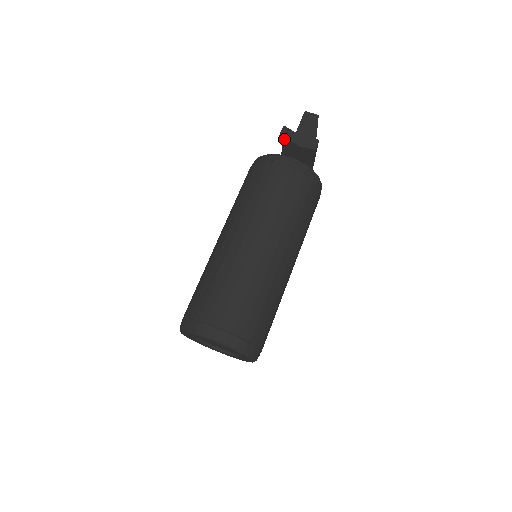
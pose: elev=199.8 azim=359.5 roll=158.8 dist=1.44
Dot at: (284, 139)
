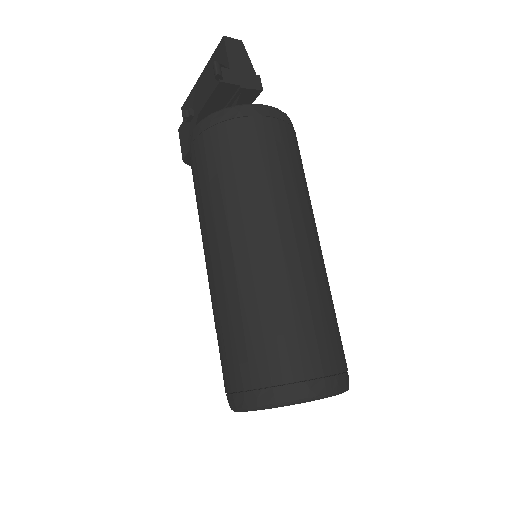
Dot at: (222, 81)
